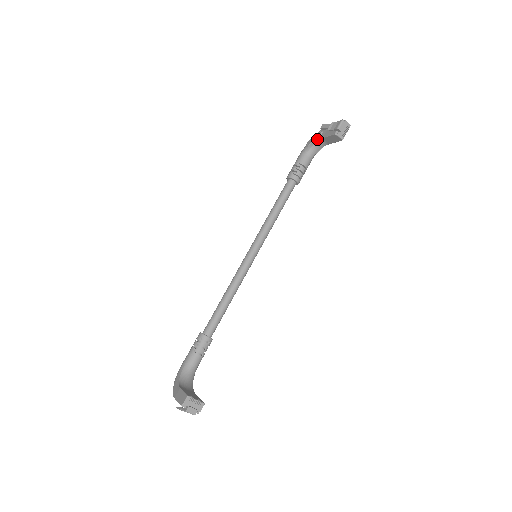
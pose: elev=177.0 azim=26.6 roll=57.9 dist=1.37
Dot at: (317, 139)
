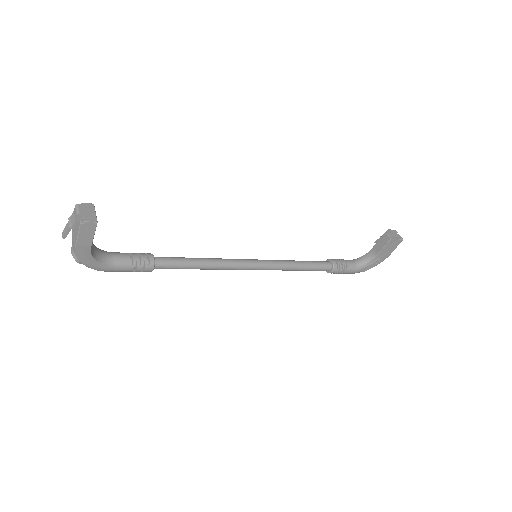
Dot at: (368, 253)
